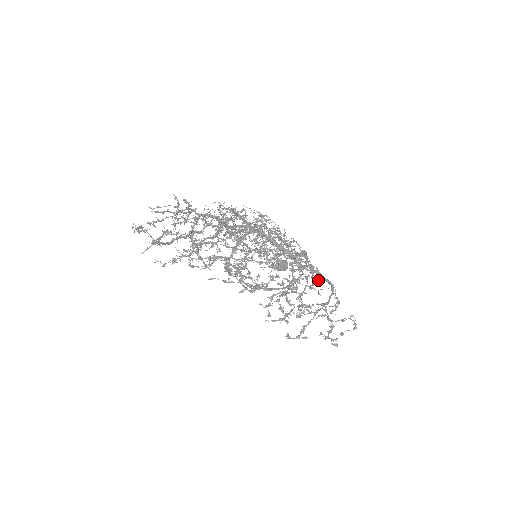
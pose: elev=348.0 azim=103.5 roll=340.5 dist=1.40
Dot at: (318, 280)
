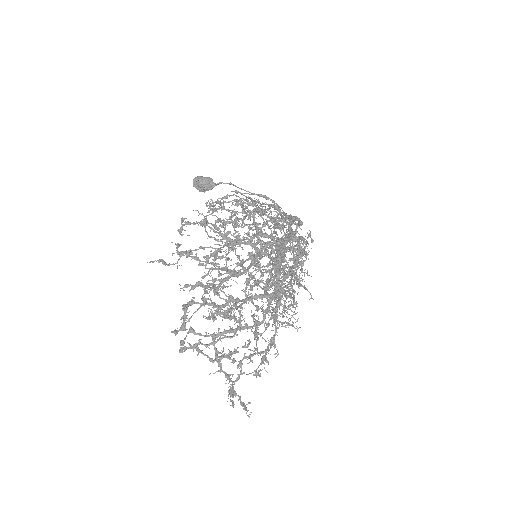
Dot at: occluded
